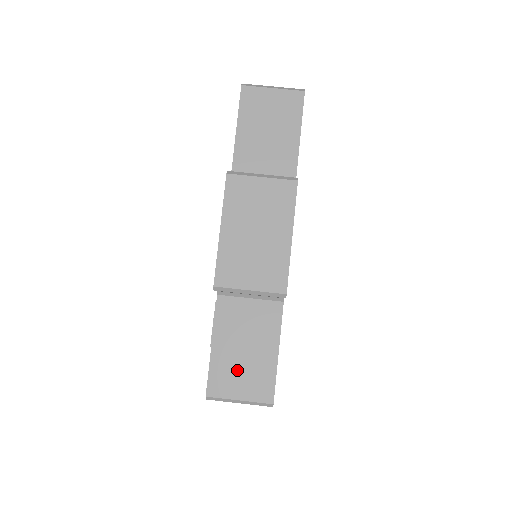
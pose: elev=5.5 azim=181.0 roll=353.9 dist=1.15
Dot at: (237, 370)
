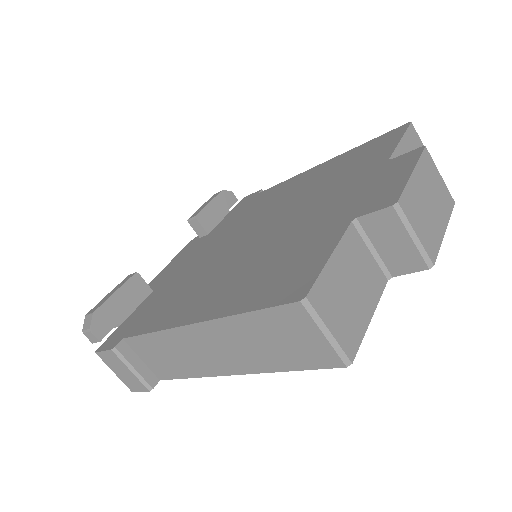
Dot at: (339, 300)
